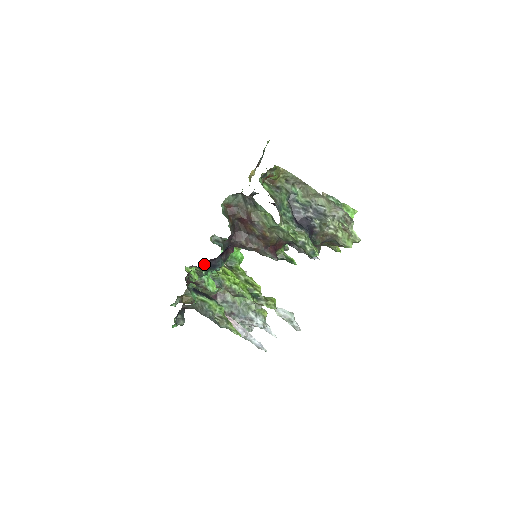
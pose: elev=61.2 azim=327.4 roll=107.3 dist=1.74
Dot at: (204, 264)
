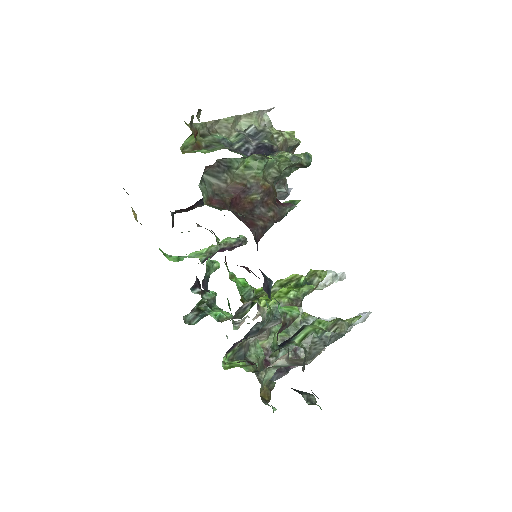
Dot at: occluded
